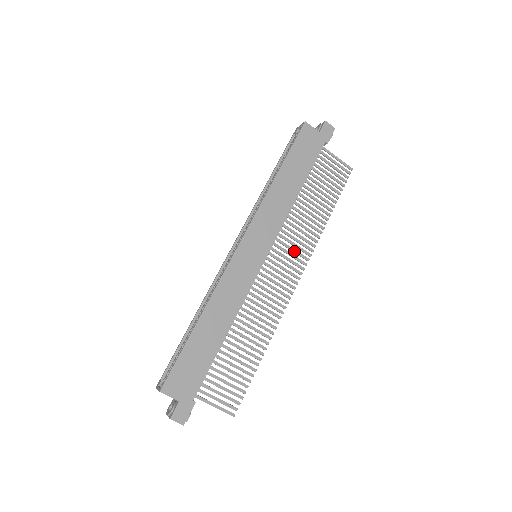
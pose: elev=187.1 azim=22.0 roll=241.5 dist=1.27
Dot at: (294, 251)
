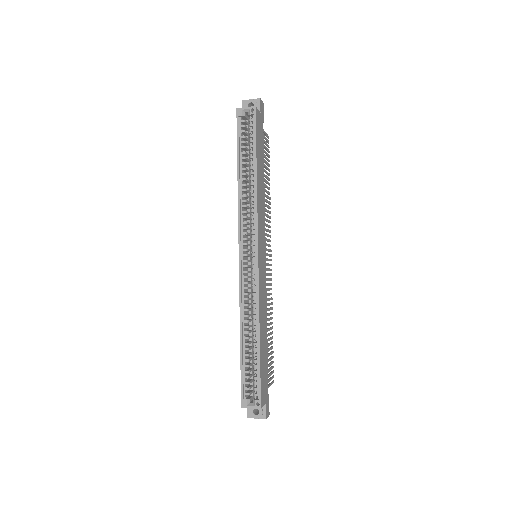
Dot at: (267, 235)
